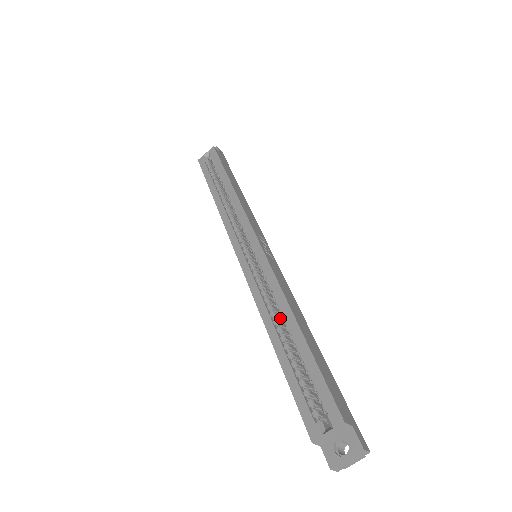
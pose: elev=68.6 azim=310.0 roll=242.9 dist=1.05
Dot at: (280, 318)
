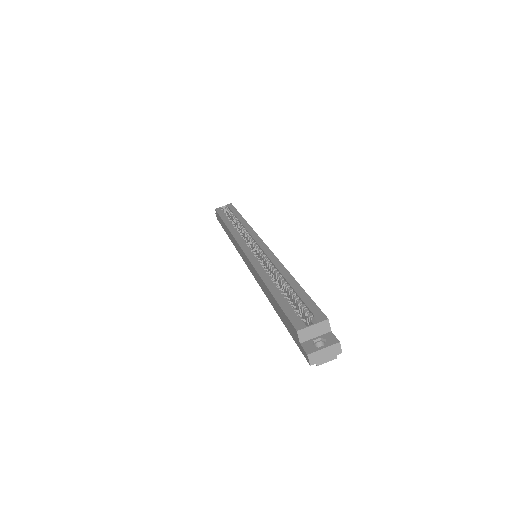
Dot at: occluded
